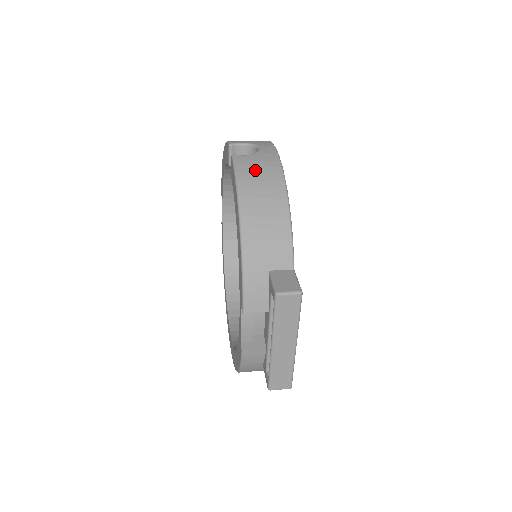
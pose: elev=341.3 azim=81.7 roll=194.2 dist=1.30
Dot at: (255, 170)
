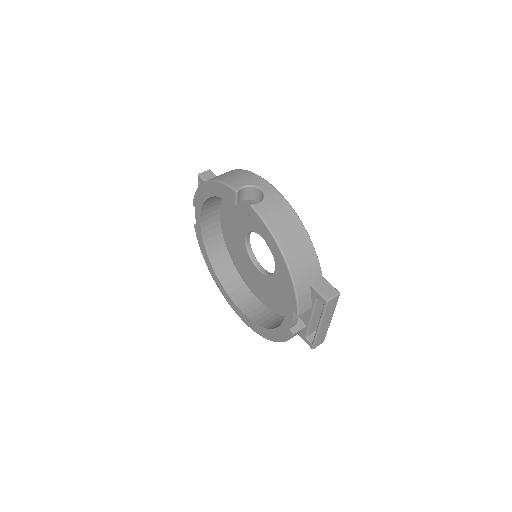
Dot at: (276, 215)
